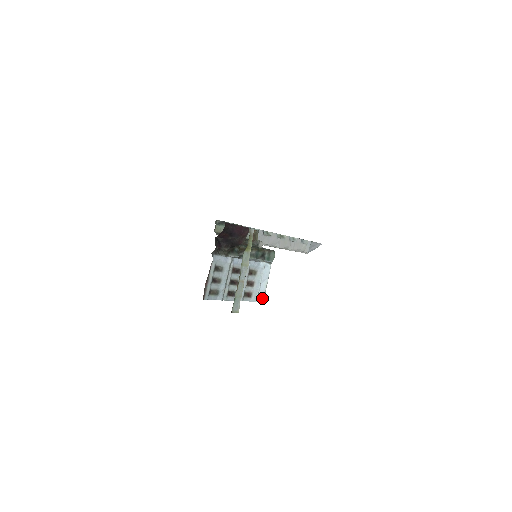
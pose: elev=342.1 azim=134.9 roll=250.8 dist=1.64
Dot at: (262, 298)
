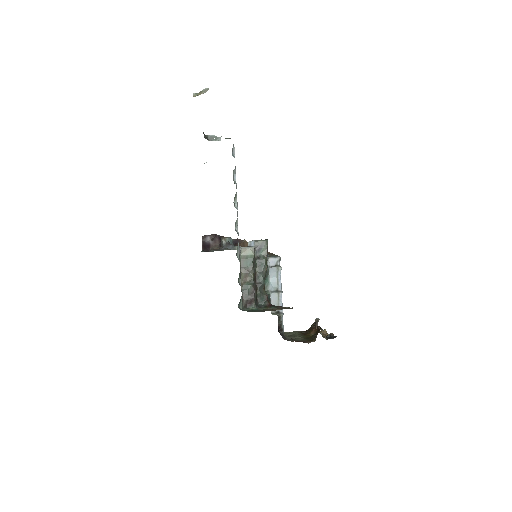
Dot at: occluded
